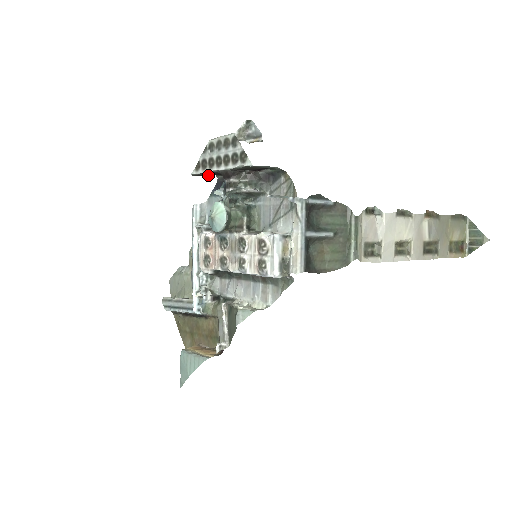
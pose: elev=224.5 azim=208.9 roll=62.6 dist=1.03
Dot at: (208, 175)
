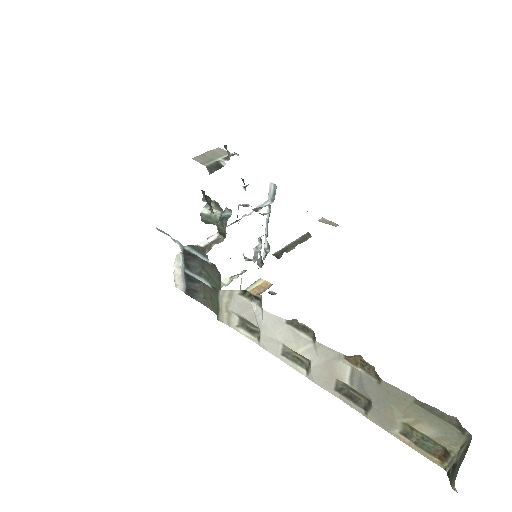
Dot at: occluded
